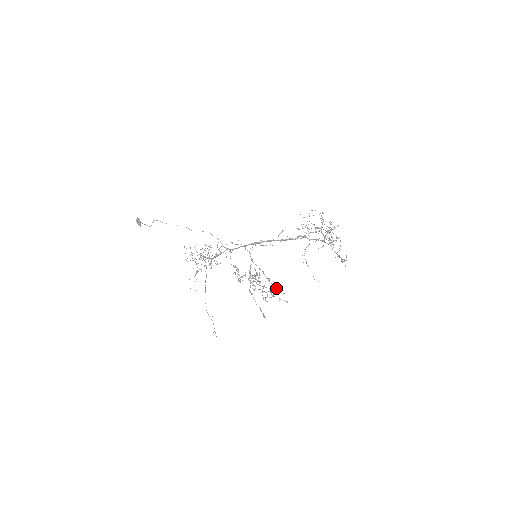
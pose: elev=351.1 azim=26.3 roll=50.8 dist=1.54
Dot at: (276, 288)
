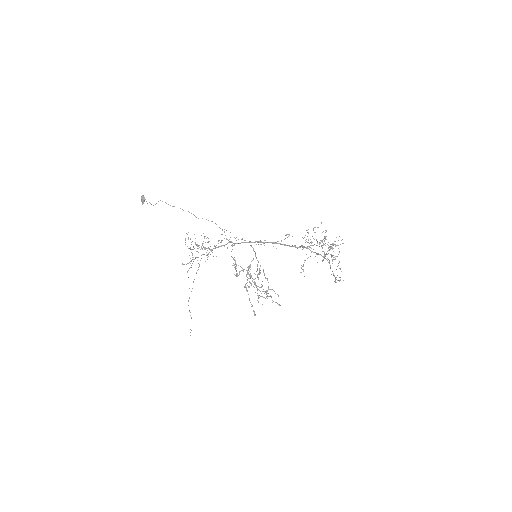
Dot at: (272, 289)
